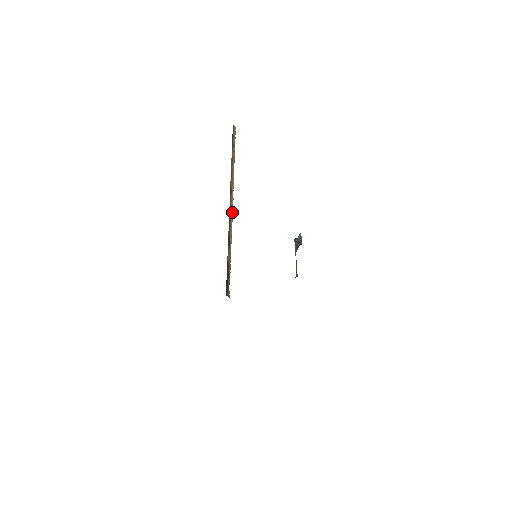
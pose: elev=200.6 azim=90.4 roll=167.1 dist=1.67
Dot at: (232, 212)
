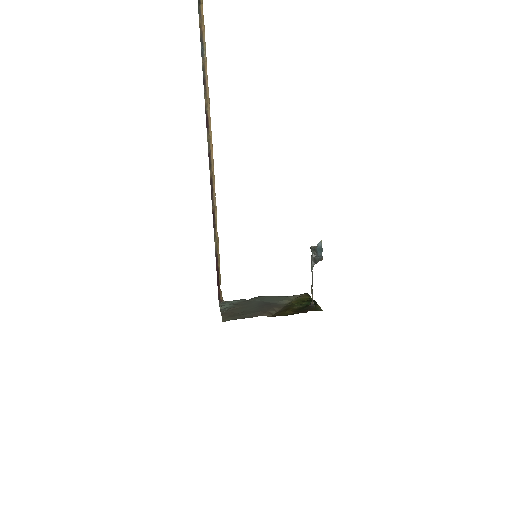
Dot at: (212, 162)
